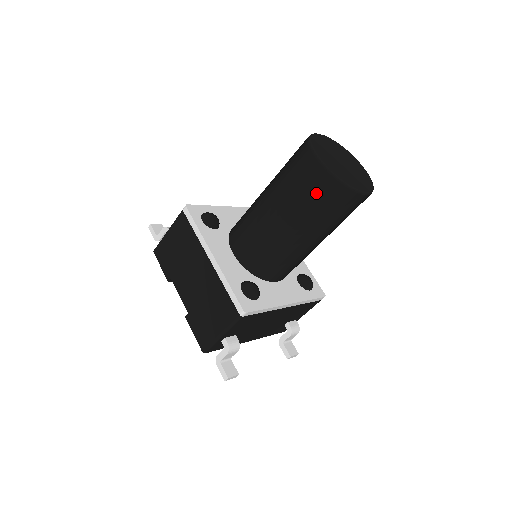
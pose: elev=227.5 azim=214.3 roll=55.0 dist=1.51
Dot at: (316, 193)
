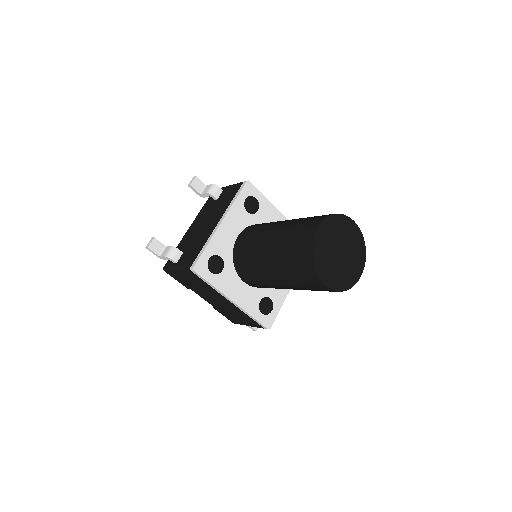
Dot at: occluded
